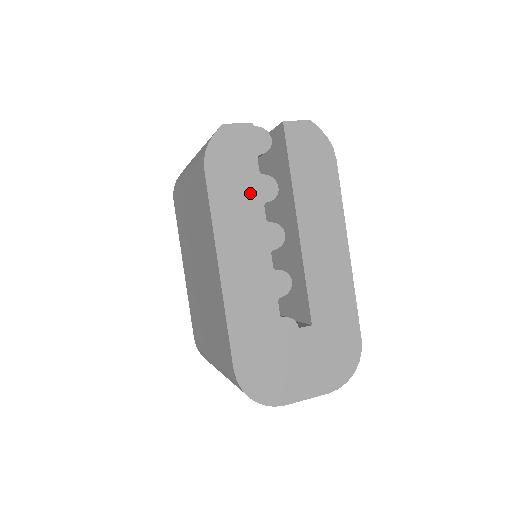
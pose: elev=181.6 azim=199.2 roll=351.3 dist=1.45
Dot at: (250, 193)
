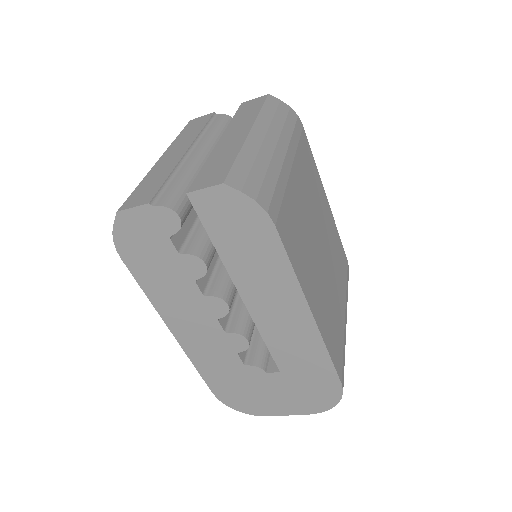
Dot at: (176, 273)
